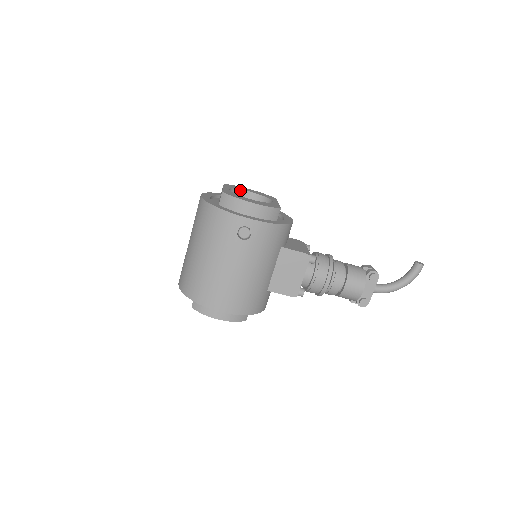
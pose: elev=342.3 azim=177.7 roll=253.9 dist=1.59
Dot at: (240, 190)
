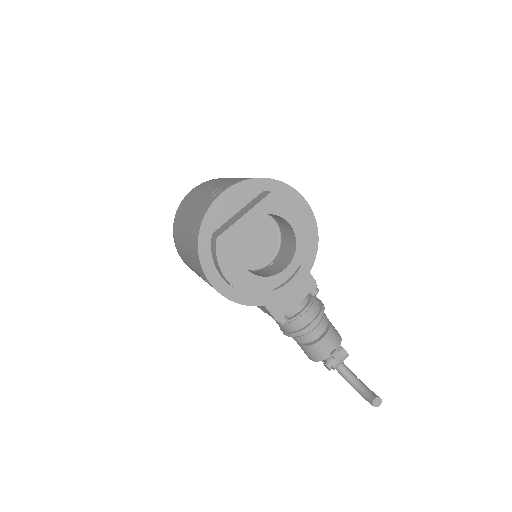
Dot at: (280, 216)
